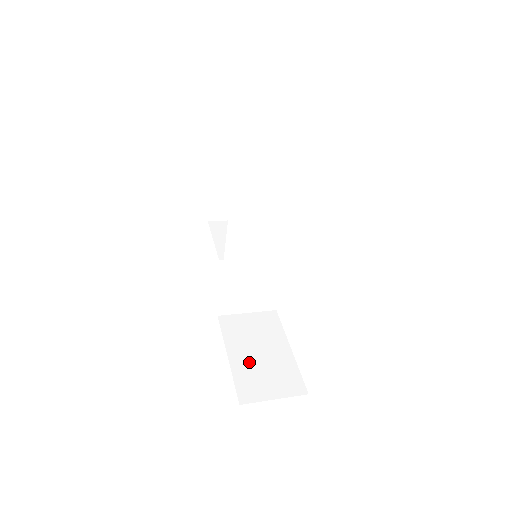
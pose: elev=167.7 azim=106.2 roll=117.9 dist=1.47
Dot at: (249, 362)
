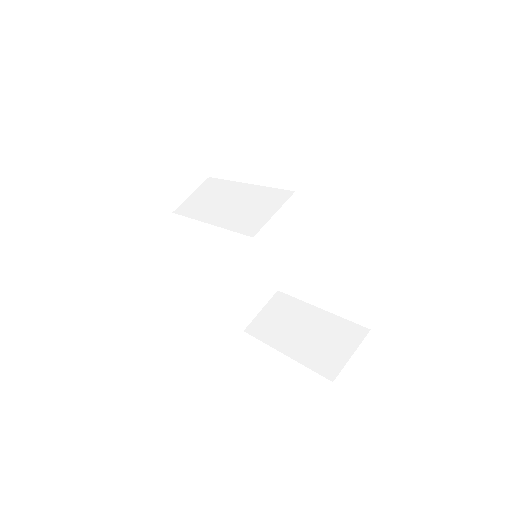
Dot at: (237, 296)
